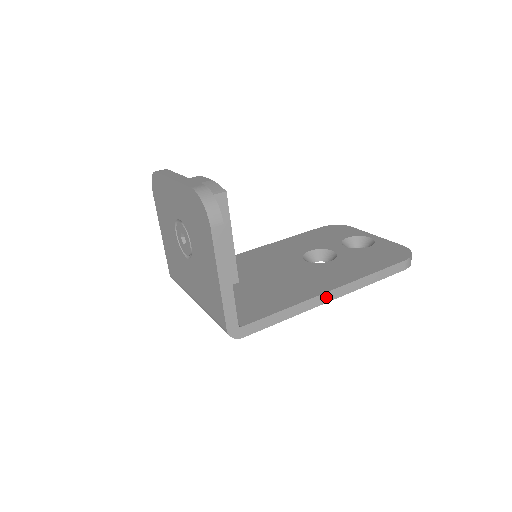
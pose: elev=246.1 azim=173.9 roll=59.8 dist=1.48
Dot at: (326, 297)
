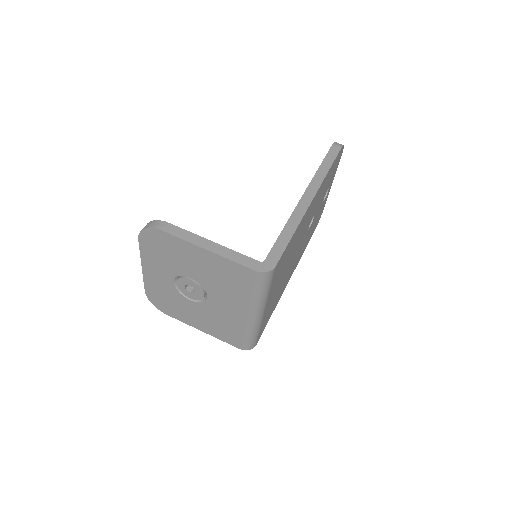
Dot at: (305, 201)
